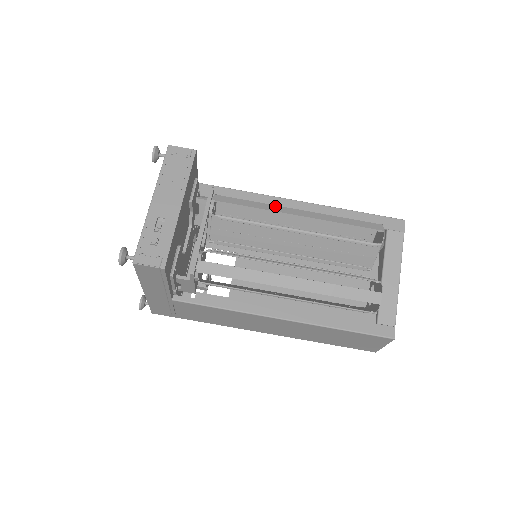
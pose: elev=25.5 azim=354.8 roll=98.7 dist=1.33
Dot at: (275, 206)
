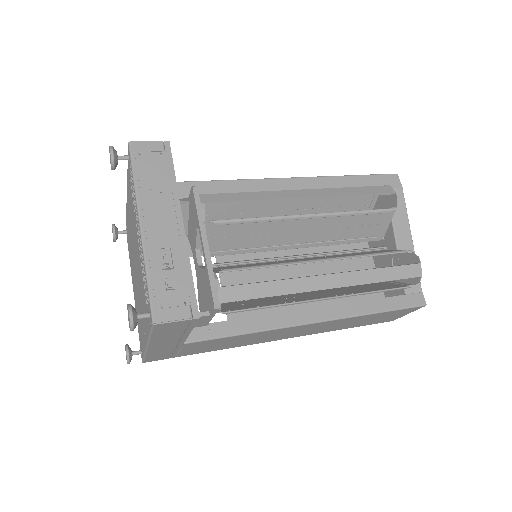
Dot at: (275, 192)
